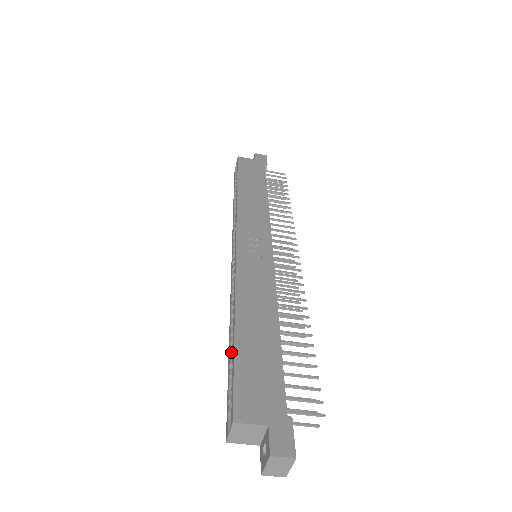
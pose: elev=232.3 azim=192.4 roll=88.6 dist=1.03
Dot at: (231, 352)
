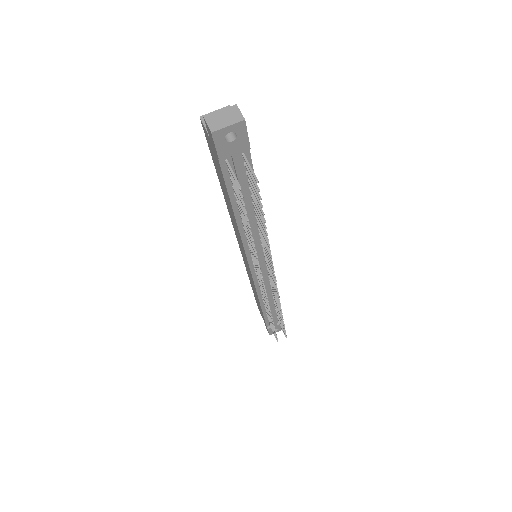
Dot at: occluded
